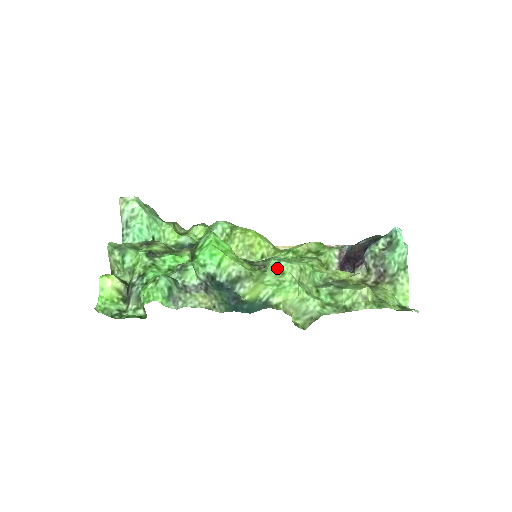
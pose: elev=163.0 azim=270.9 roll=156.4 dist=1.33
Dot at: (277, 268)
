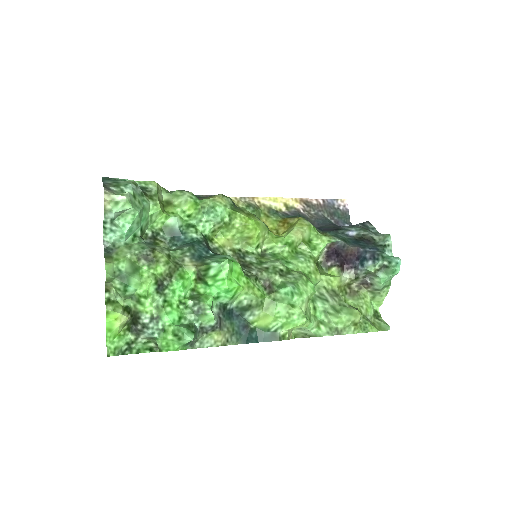
Dot at: (289, 301)
